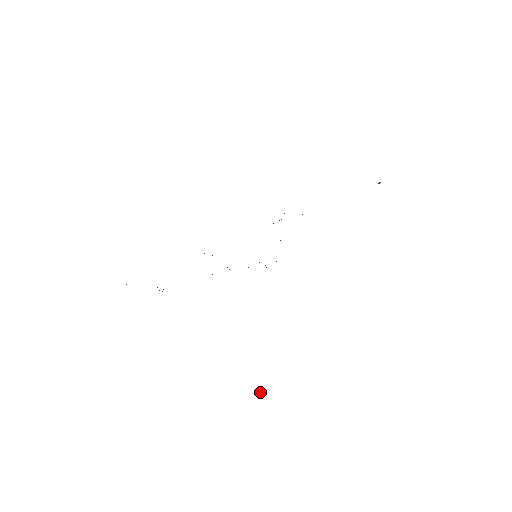
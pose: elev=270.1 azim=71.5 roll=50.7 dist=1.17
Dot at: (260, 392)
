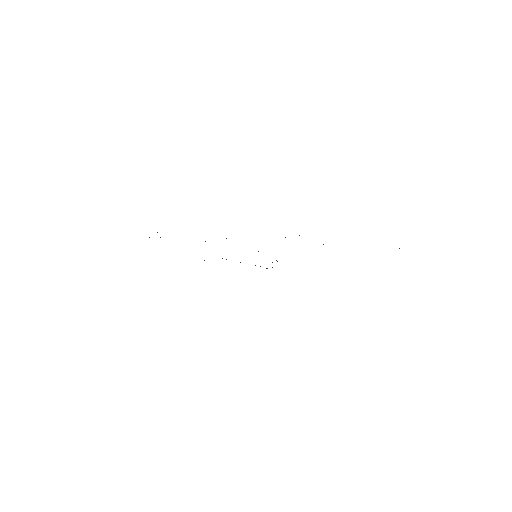
Dot at: occluded
